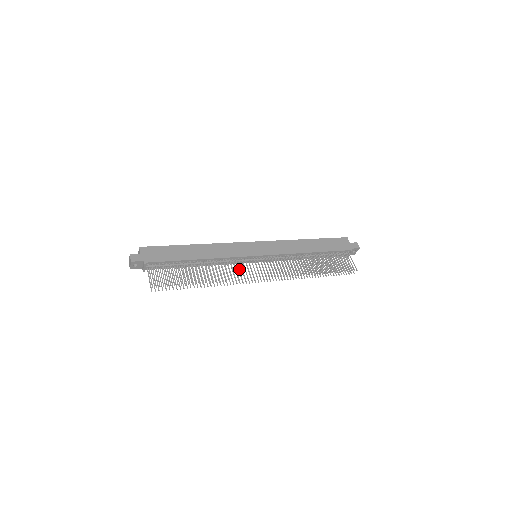
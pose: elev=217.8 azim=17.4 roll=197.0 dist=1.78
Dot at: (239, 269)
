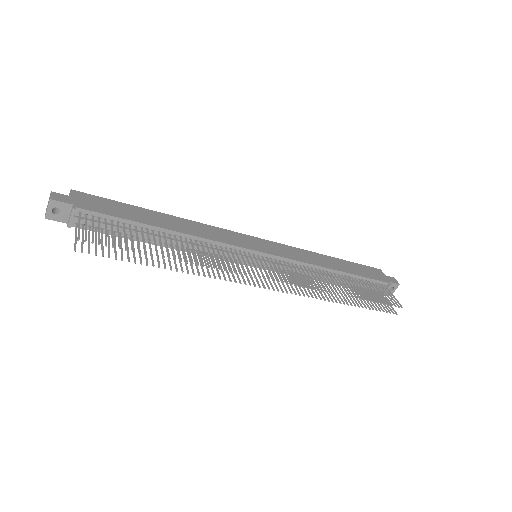
Dot at: (229, 264)
